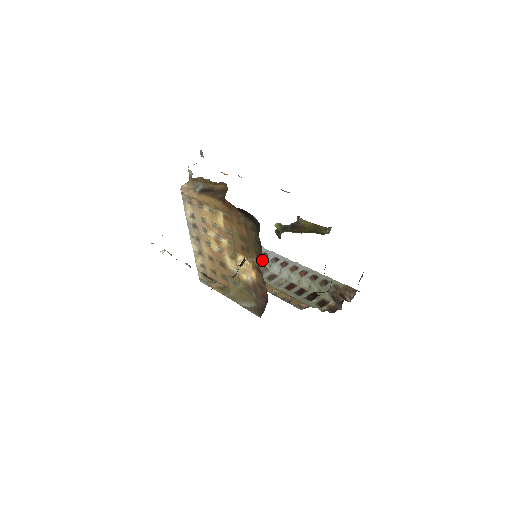
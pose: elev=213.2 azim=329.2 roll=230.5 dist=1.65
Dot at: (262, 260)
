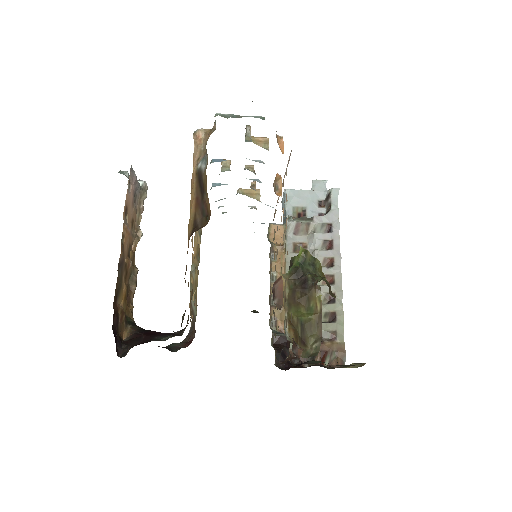
Dot at: (320, 210)
